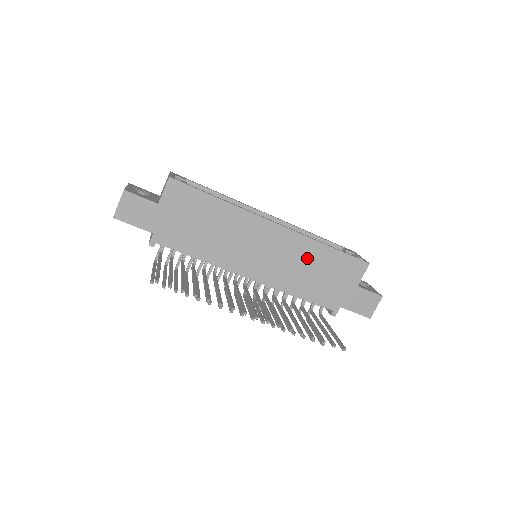
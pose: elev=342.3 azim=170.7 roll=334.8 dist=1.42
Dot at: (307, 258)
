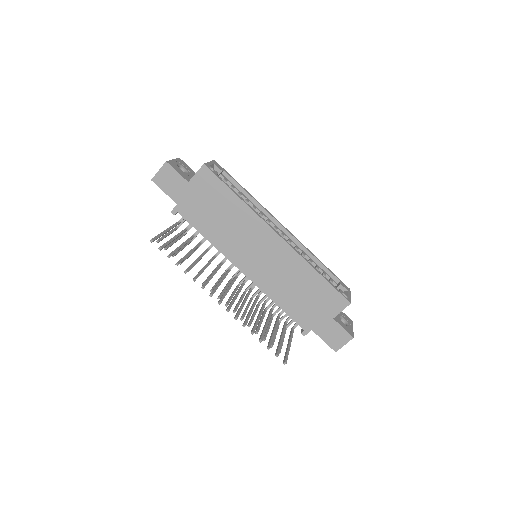
Dot at: (296, 275)
